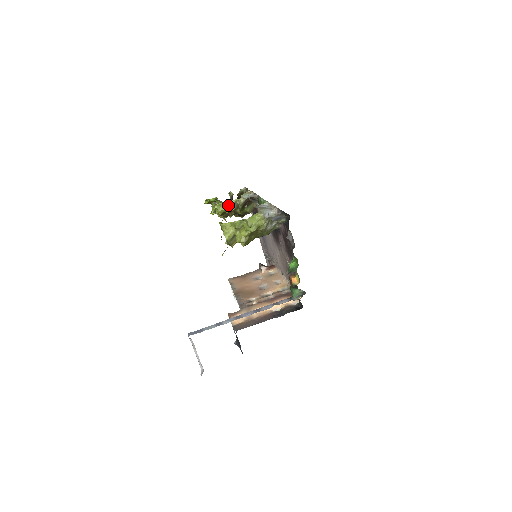
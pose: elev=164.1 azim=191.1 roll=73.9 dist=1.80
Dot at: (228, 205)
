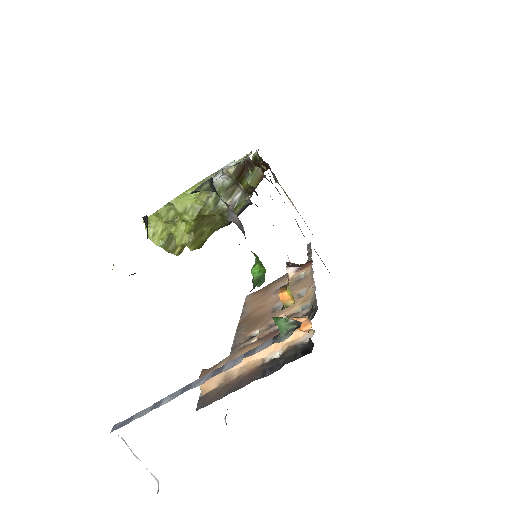
Dot at: occluded
